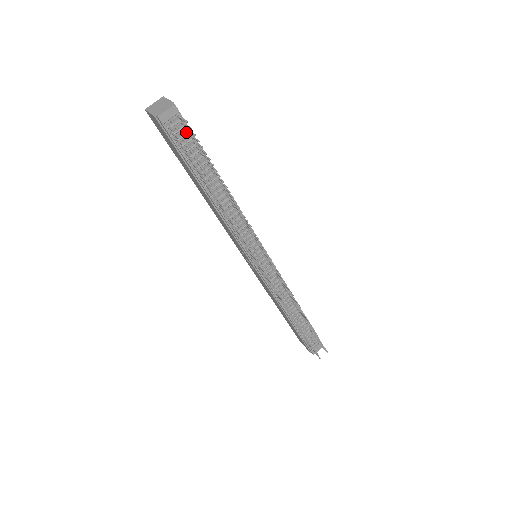
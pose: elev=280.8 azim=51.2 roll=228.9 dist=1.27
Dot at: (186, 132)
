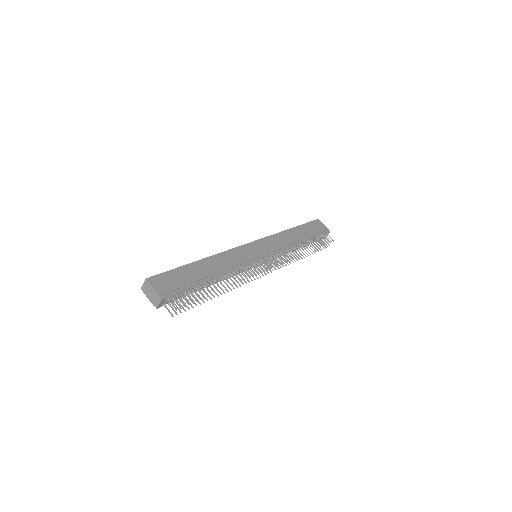
Dot at: (176, 295)
